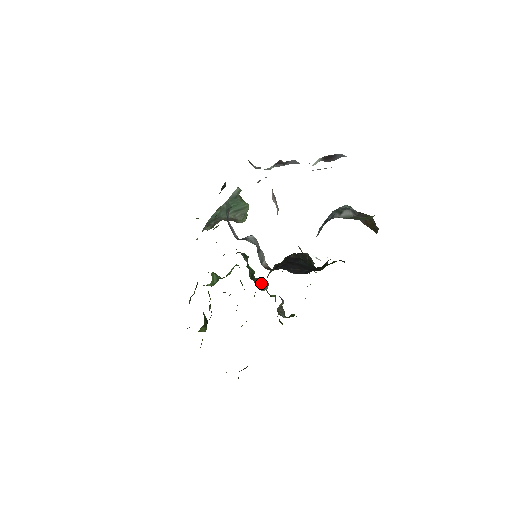
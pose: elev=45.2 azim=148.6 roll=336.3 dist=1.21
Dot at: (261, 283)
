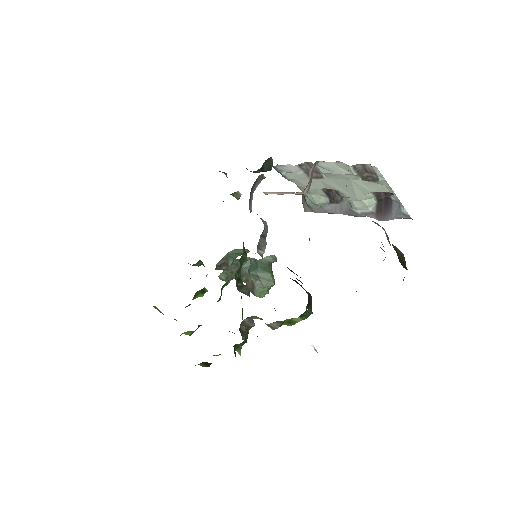
Dot at: (243, 285)
